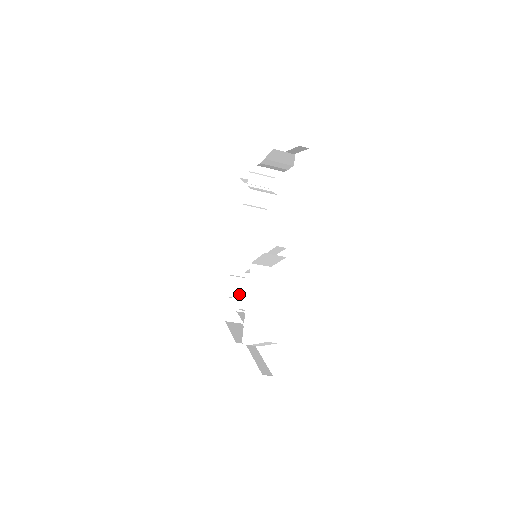
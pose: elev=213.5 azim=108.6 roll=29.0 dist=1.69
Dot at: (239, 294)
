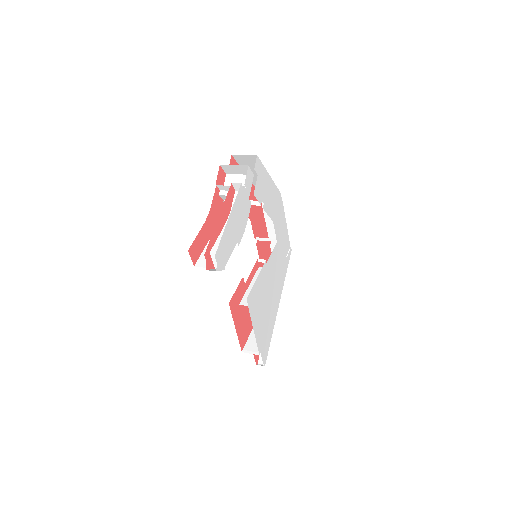
Dot at: occluded
